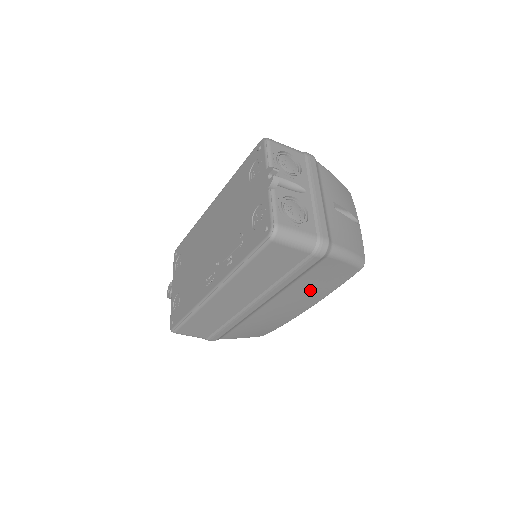
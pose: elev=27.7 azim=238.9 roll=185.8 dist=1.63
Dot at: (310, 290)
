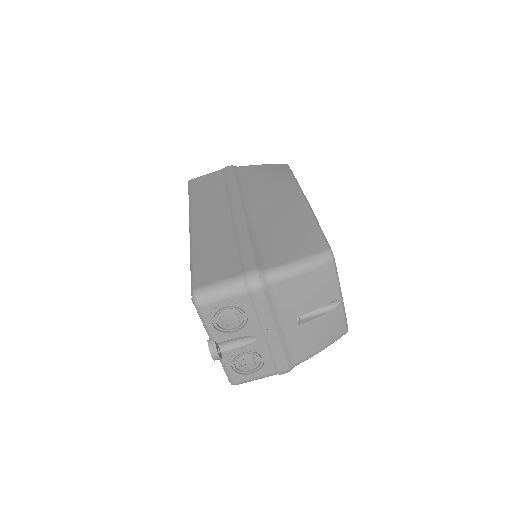
Dot at: (269, 184)
